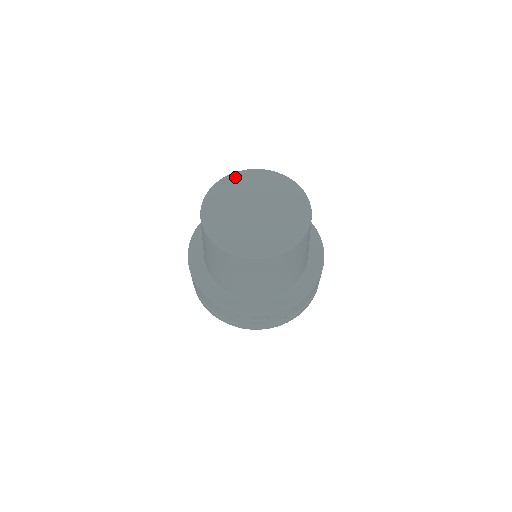
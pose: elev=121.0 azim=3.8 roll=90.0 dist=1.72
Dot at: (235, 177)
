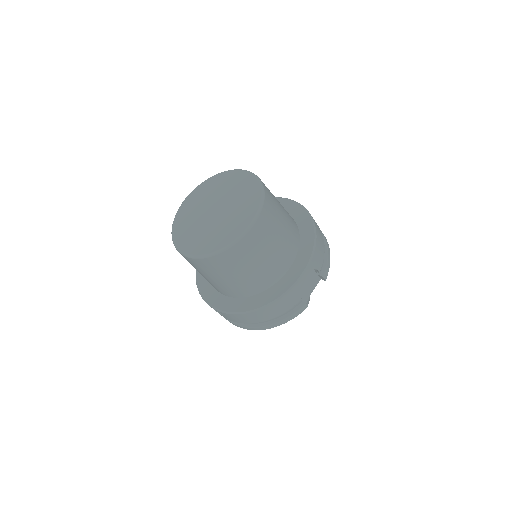
Dot at: (228, 174)
